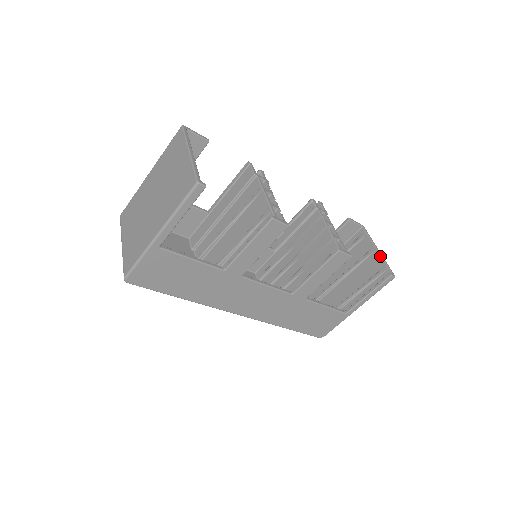
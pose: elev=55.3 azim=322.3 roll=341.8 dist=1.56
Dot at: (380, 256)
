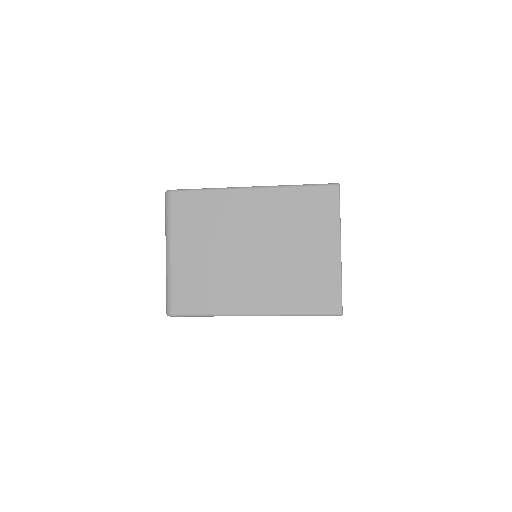
Dot at: occluded
